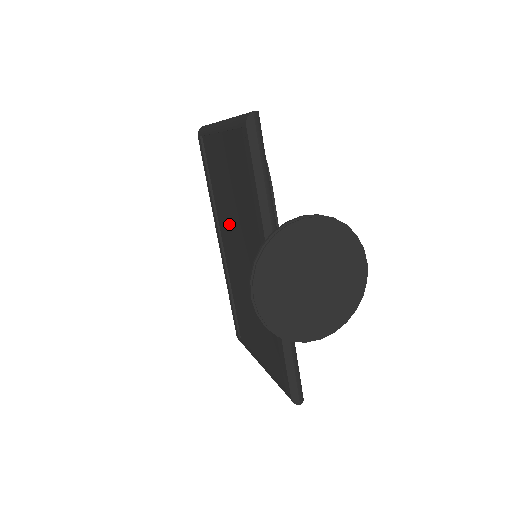
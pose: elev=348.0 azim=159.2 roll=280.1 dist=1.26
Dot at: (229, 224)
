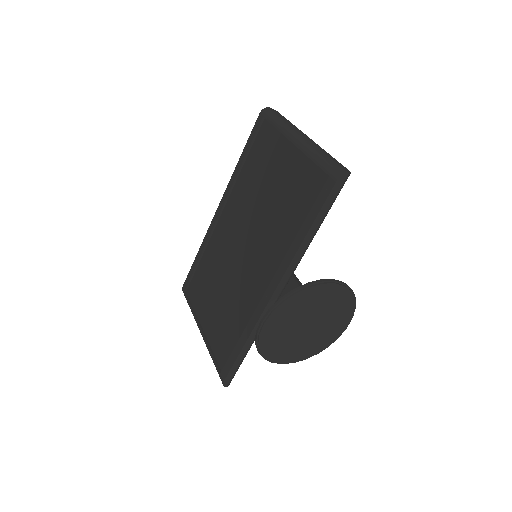
Dot at: (245, 211)
